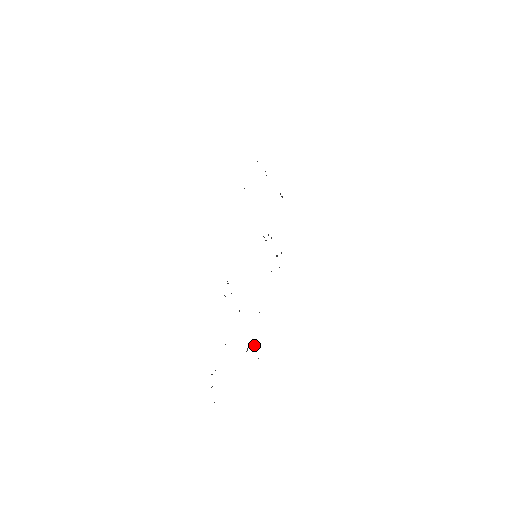
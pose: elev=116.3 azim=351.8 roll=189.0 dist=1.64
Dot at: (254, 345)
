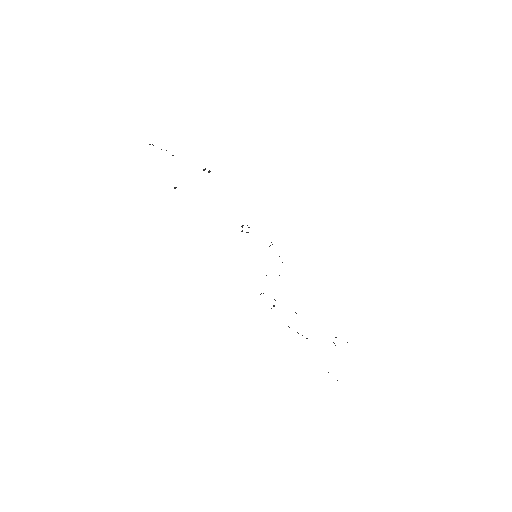
Dot at: occluded
